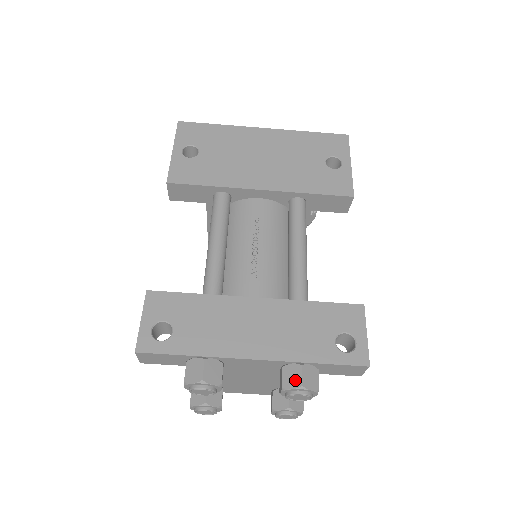
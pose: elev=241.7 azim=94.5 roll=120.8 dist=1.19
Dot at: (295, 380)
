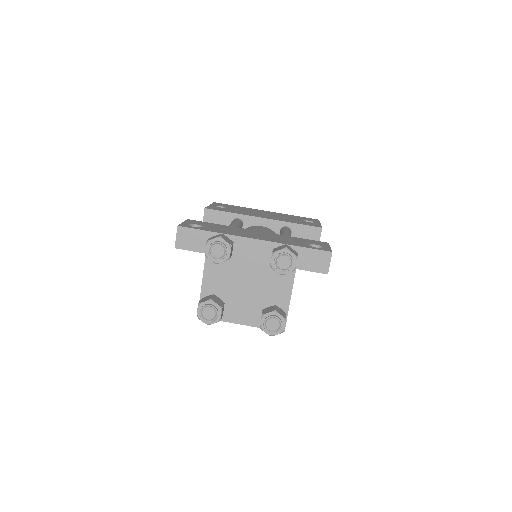
Dot at: (281, 248)
